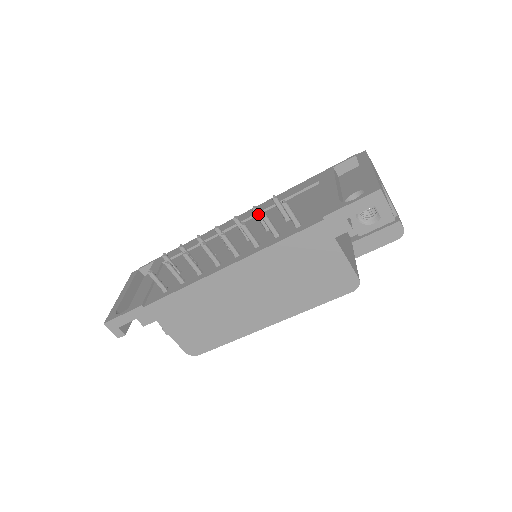
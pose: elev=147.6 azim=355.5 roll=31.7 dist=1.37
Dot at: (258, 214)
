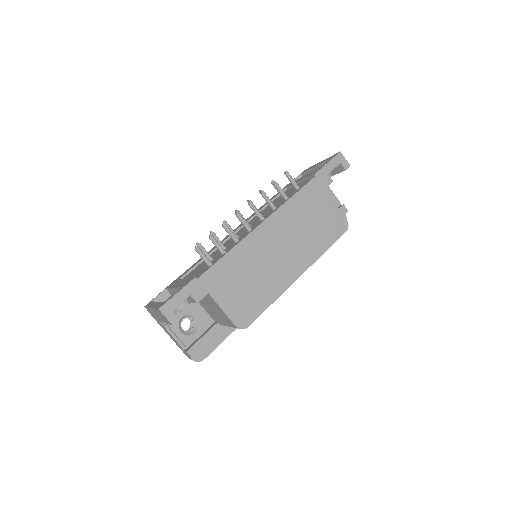
Dot at: occluded
